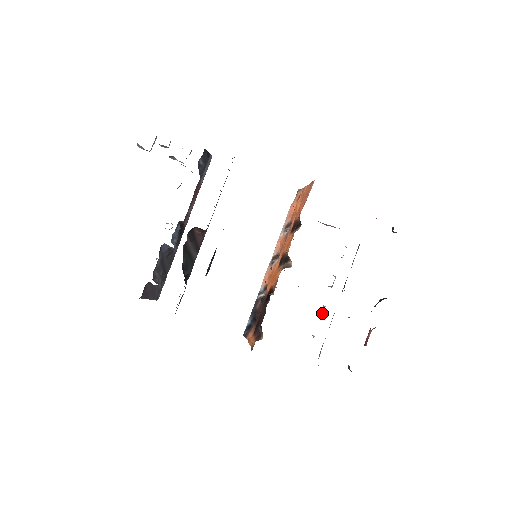
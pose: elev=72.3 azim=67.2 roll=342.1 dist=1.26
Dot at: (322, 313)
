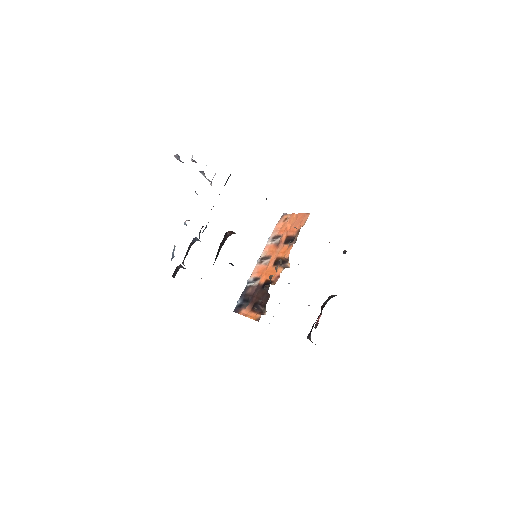
Dot at: occluded
